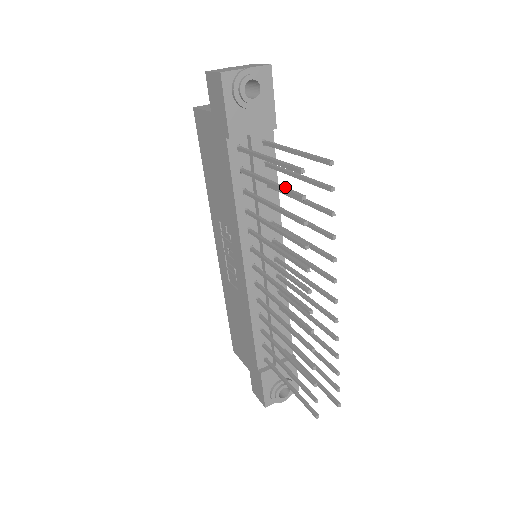
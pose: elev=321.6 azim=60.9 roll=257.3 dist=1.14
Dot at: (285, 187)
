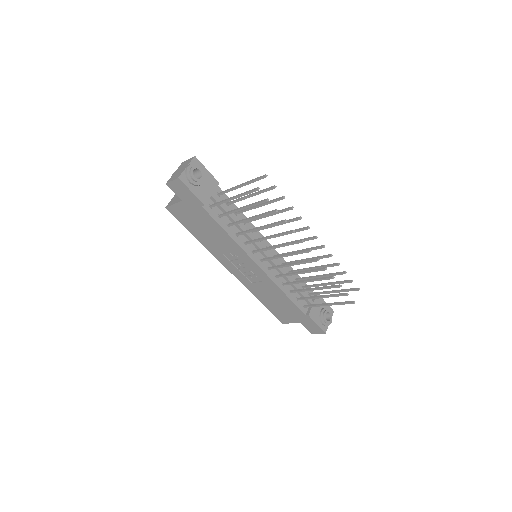
Dot at: (253, 203)
